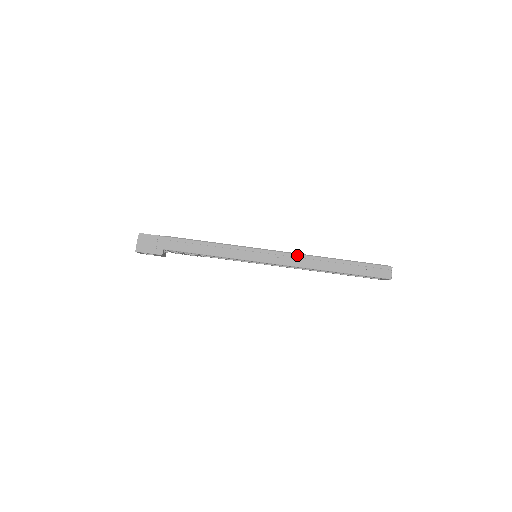
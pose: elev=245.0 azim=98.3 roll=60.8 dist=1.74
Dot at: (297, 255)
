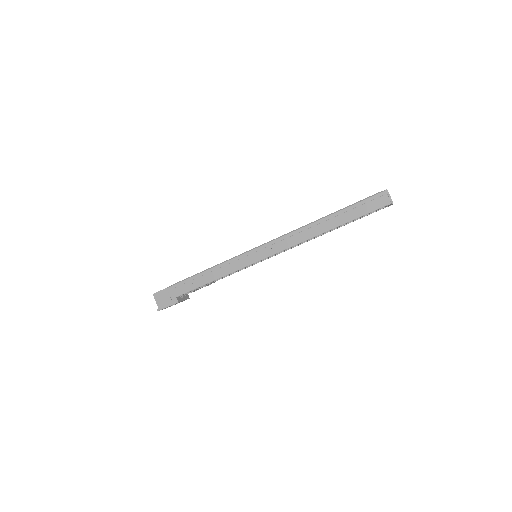
Dot at: (287, 235)
